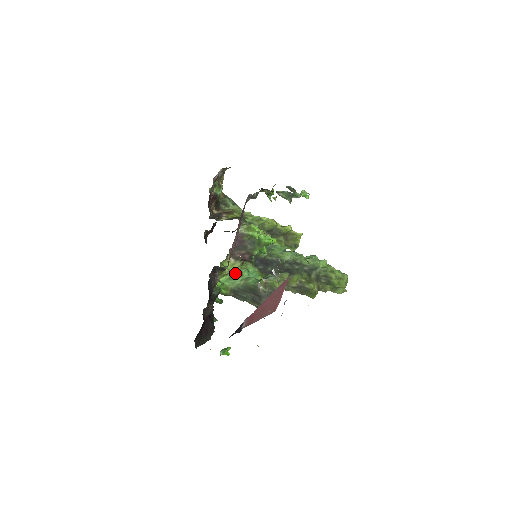
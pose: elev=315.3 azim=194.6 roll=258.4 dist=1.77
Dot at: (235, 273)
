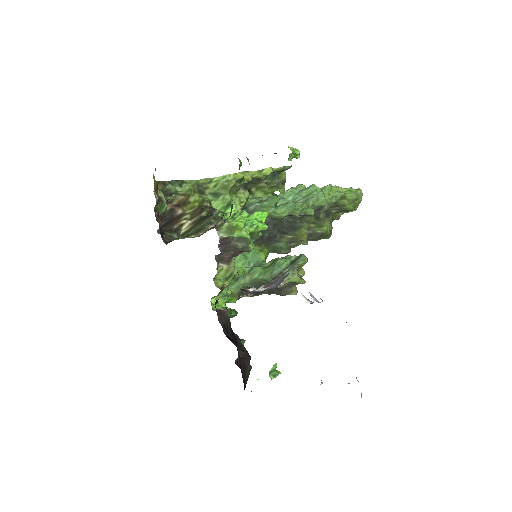
Dot at: (234, 276)
